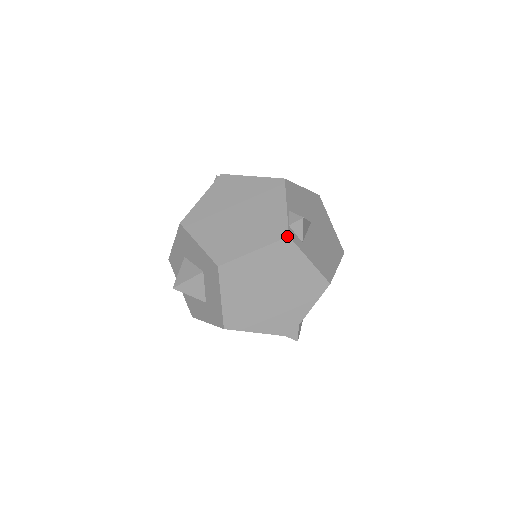
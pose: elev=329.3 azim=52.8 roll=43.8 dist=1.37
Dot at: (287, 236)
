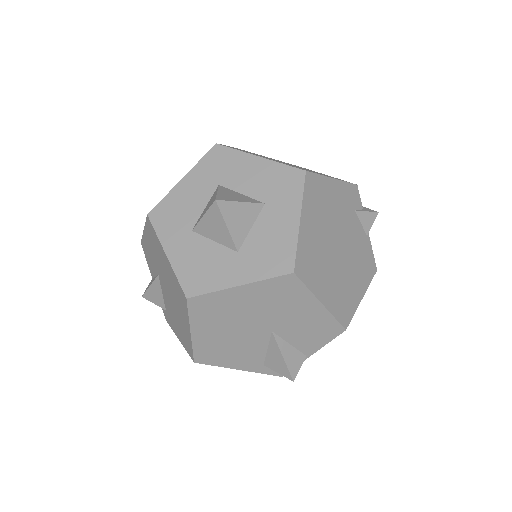
Dot at: occluded
